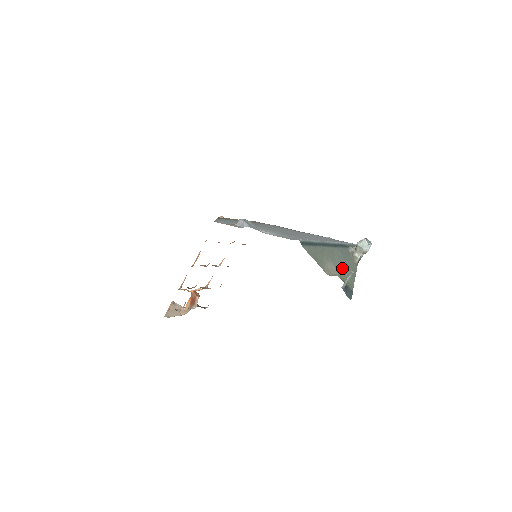
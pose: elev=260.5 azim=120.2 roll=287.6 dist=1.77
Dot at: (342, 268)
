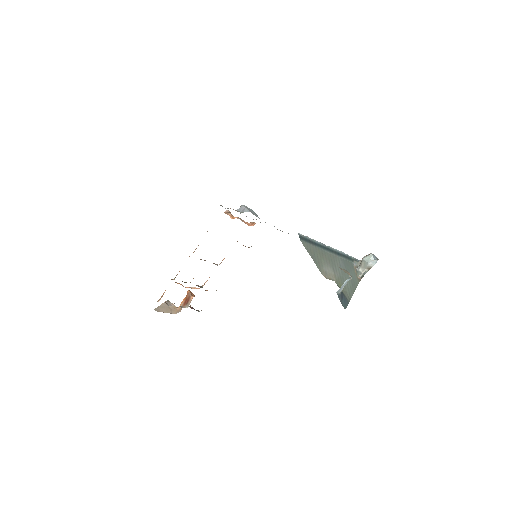
Dot at: (342, 277)
